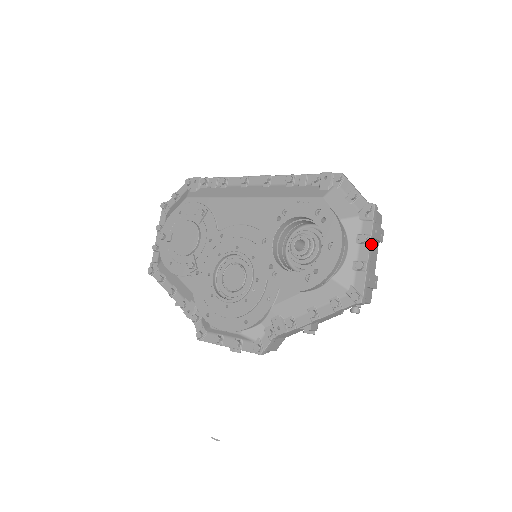
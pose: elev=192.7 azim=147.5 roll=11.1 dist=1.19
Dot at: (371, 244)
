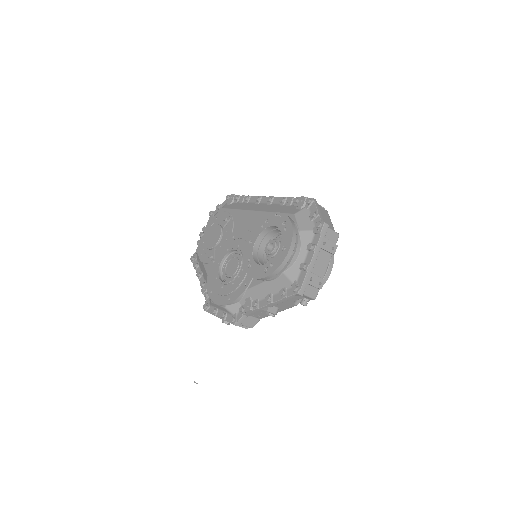
Dot at: (316, 252)
